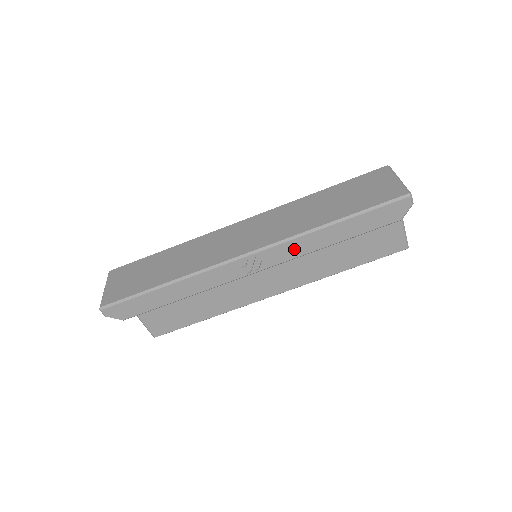
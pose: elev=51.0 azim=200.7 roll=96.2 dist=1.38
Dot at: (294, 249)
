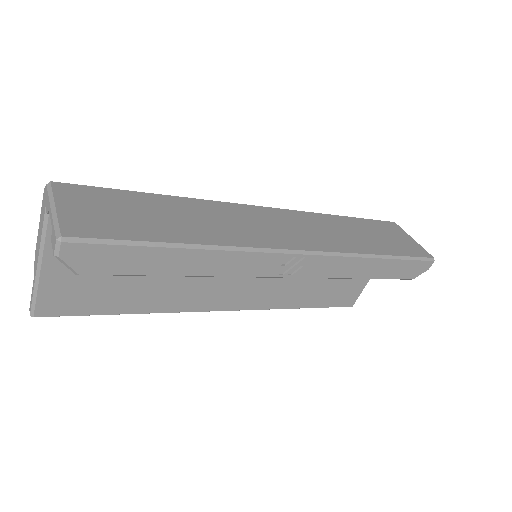
Dot at: (336, 267)
